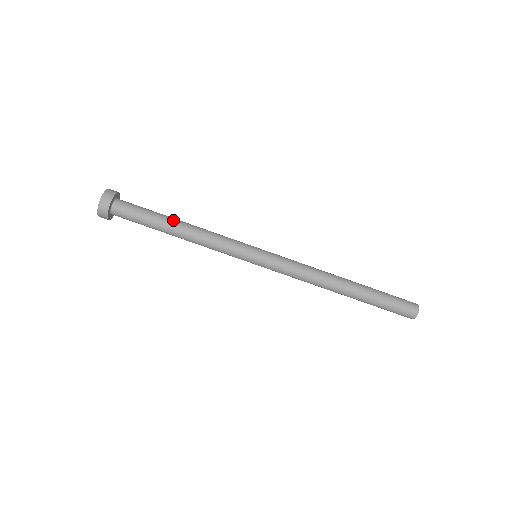
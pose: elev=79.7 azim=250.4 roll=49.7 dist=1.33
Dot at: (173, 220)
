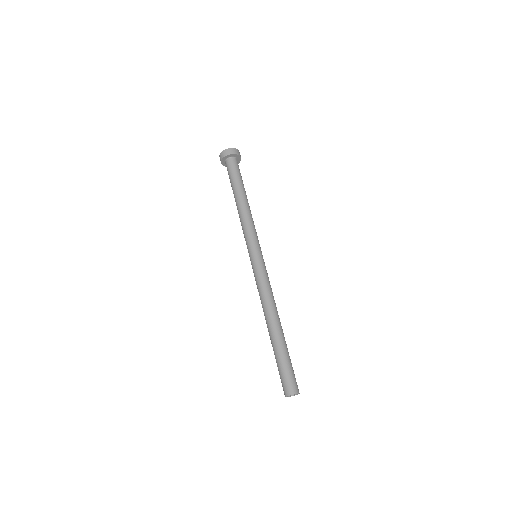
Dot at: (245, 194)
